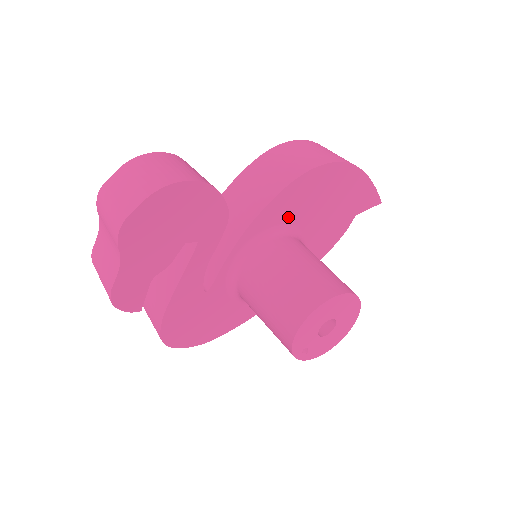
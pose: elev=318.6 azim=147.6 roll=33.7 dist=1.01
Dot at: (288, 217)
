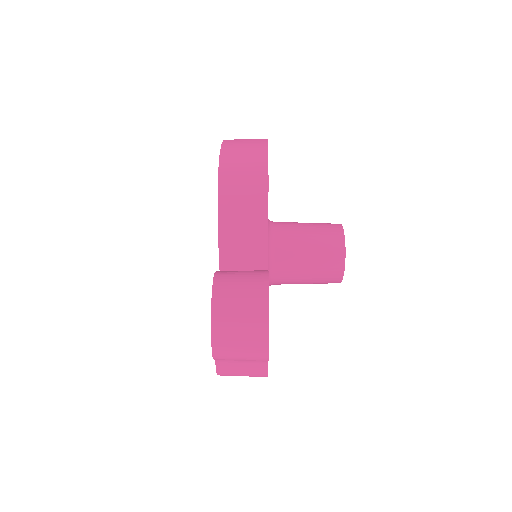
Dot at: occluded
